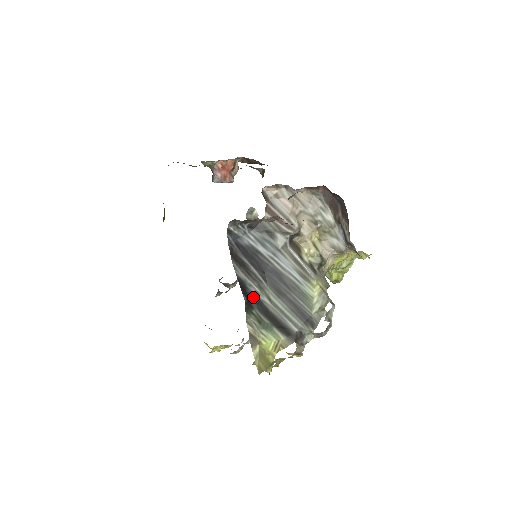
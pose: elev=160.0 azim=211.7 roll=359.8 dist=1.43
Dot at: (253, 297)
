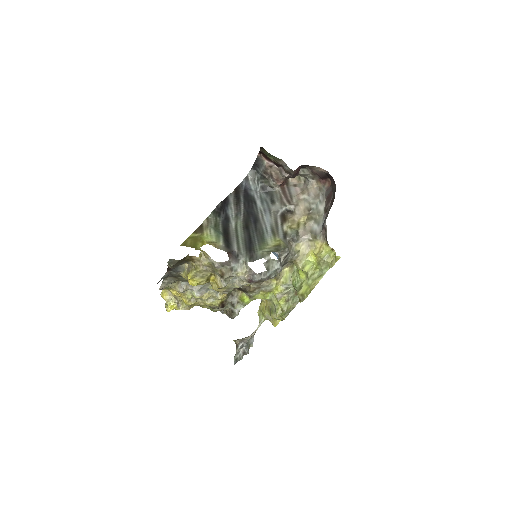
Dot at: (226, 214)
